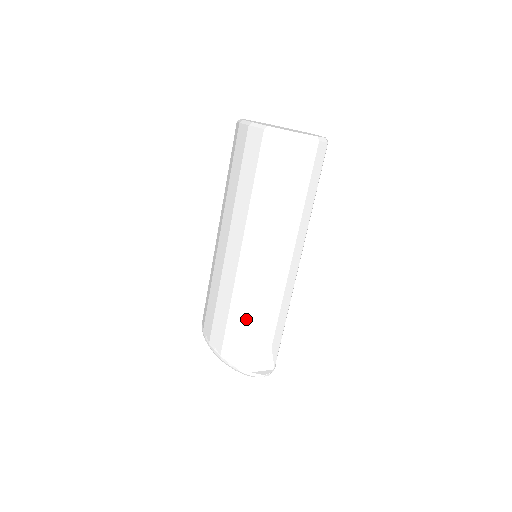
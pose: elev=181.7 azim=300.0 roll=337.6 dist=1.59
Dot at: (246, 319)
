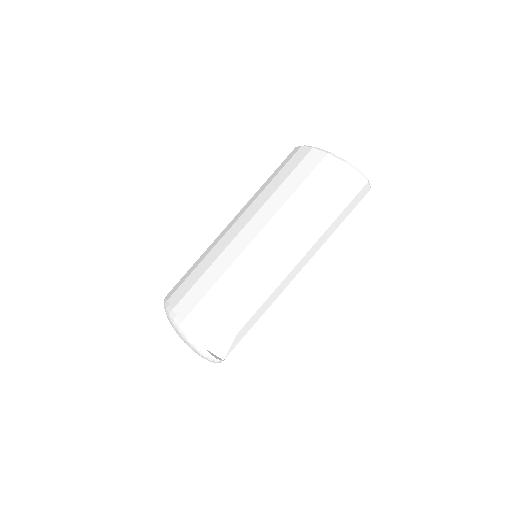
Dot at: (229, 296)
